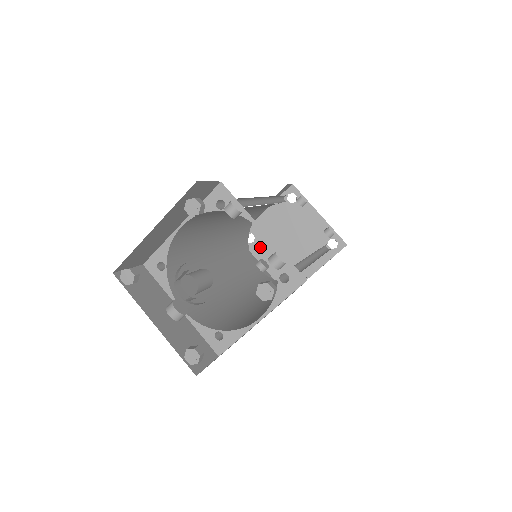
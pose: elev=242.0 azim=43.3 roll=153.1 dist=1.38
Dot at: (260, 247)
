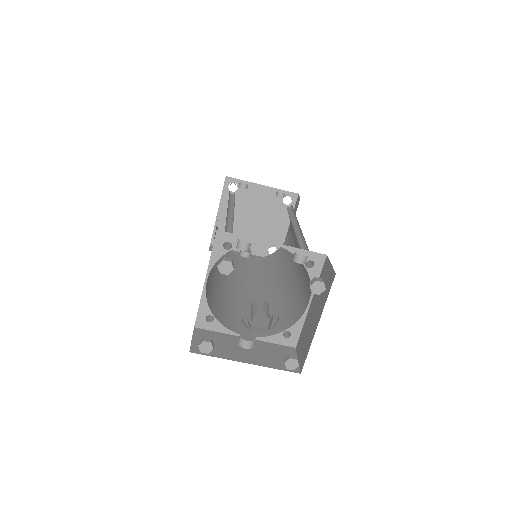
Dot at: occluded
